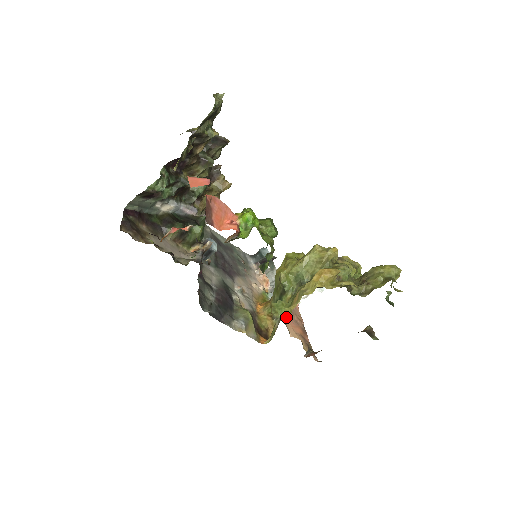
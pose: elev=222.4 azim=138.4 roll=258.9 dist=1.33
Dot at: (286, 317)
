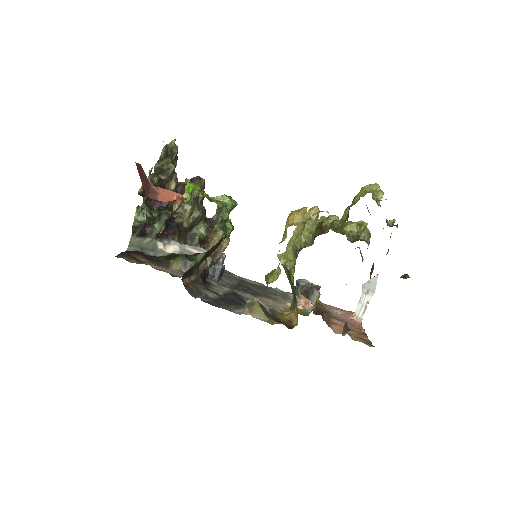
Dot at: (333, 323)
